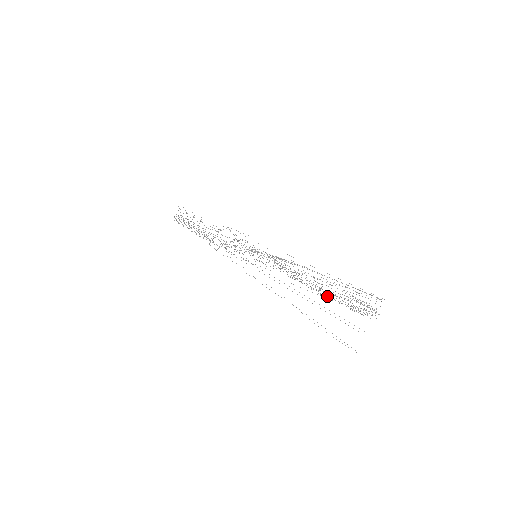
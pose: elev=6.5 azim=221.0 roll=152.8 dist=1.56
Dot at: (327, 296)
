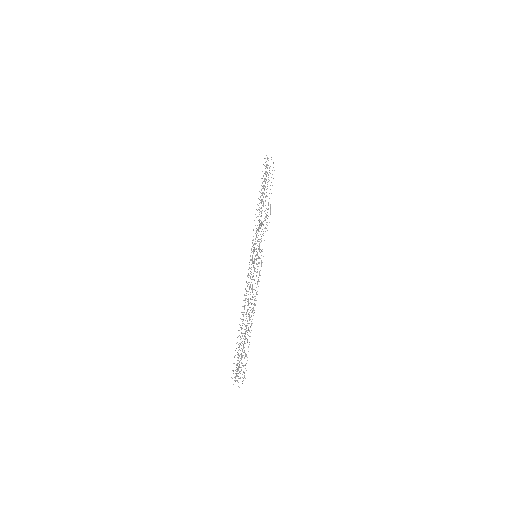
Dot at: occluded
